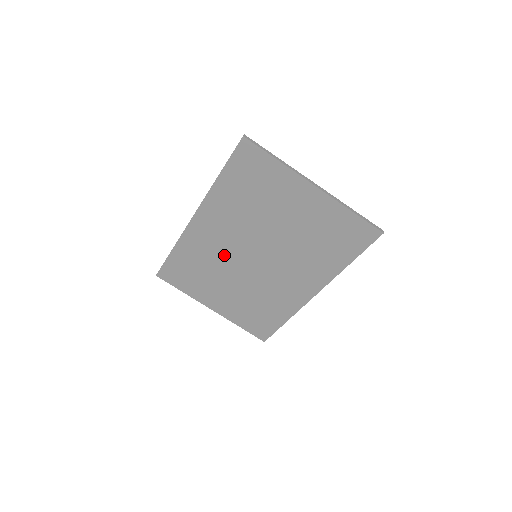
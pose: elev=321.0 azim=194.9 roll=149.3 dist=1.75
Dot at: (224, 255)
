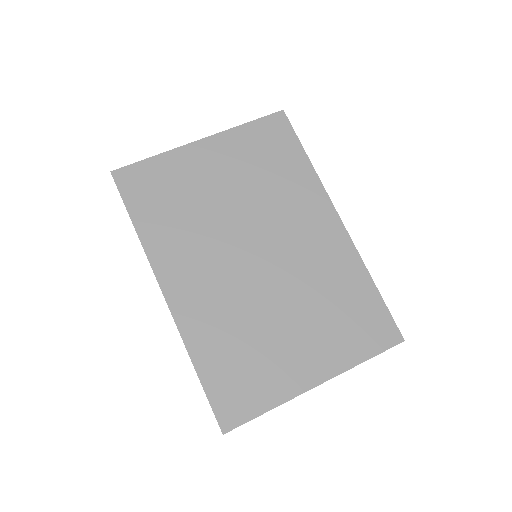
Dot at: (236, 295)
